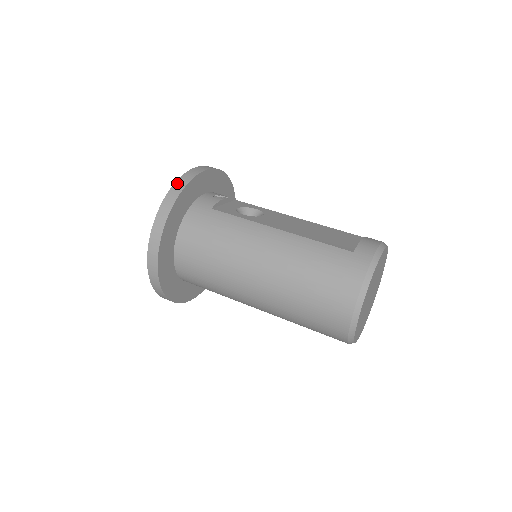
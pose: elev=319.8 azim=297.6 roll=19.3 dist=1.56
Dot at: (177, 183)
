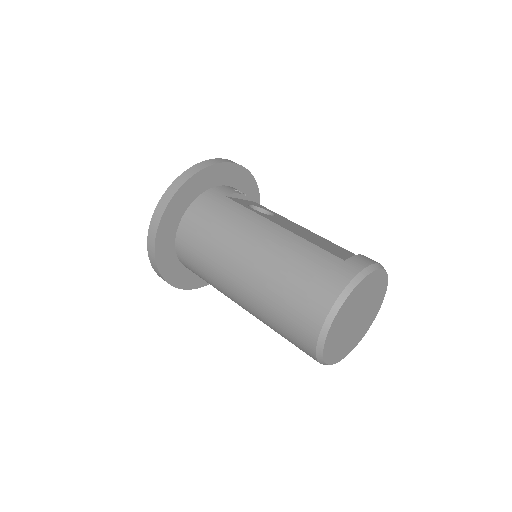
Dot at: (200, 163)
